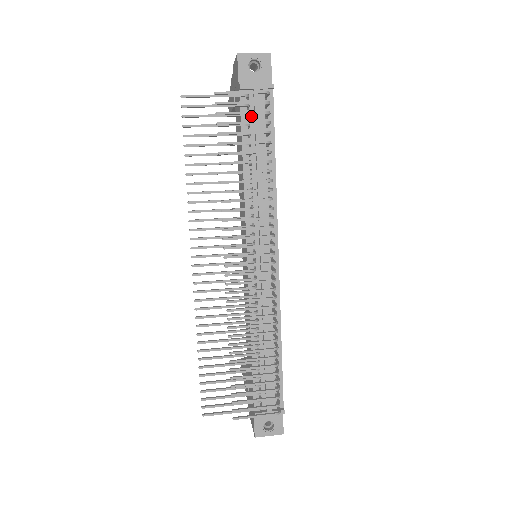
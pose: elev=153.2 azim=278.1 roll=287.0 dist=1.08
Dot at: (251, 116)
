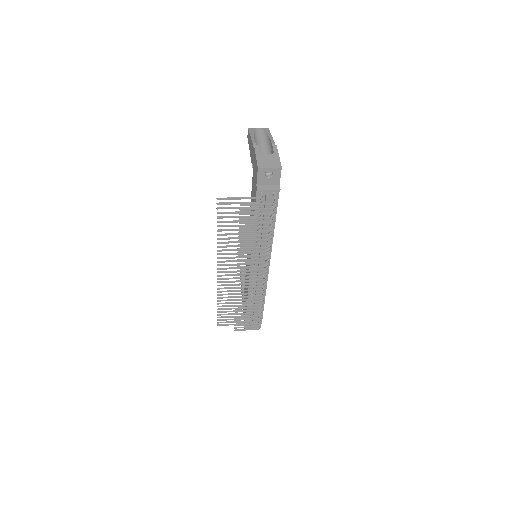
Dot at: occluded
